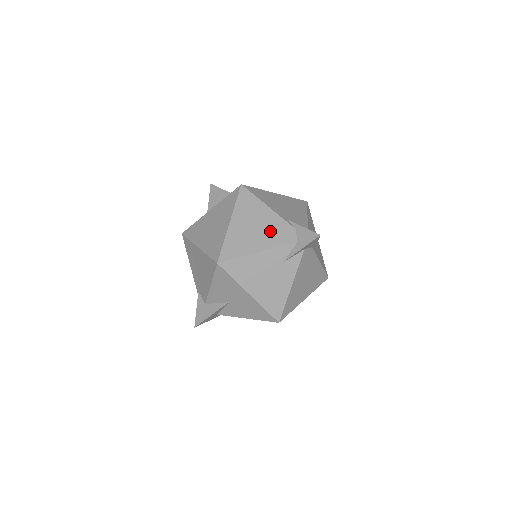
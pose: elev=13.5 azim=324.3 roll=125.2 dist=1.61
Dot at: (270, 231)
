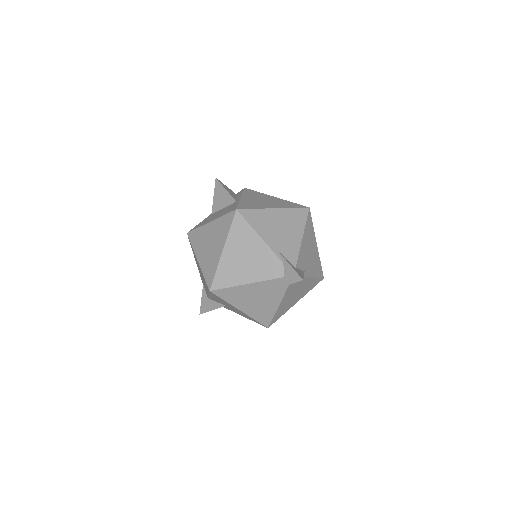
Dot at: (259, 263)
